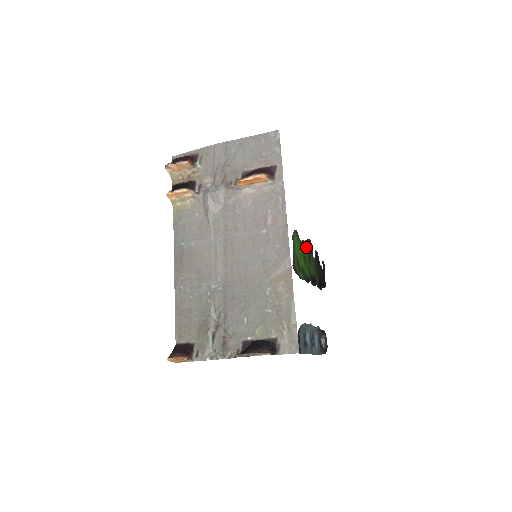
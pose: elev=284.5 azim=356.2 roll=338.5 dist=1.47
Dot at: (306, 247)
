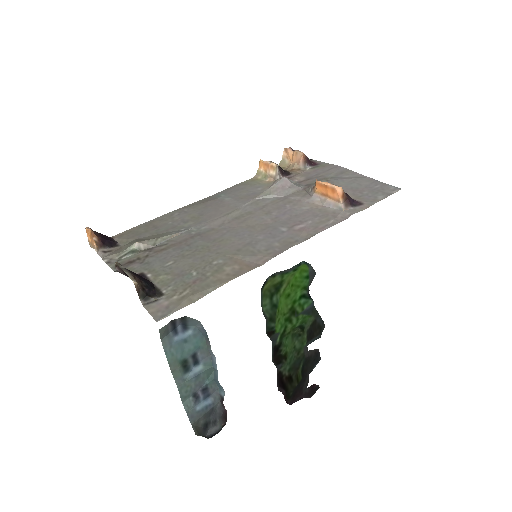
Dot at: (309, 315)
